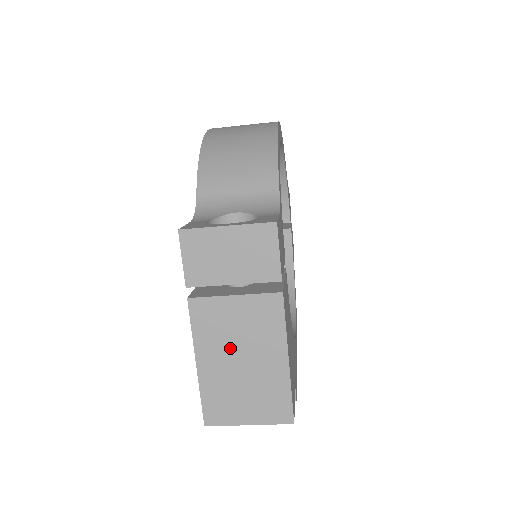
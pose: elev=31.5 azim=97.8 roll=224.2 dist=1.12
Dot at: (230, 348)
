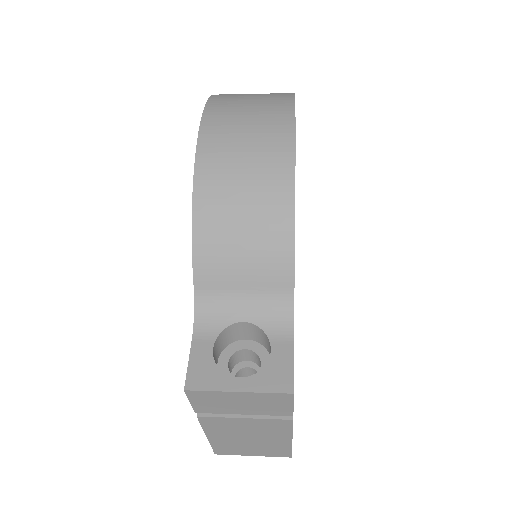
Dot at: (239, 434)
